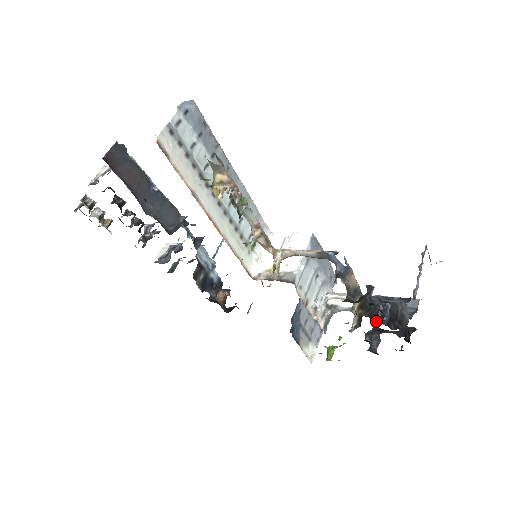
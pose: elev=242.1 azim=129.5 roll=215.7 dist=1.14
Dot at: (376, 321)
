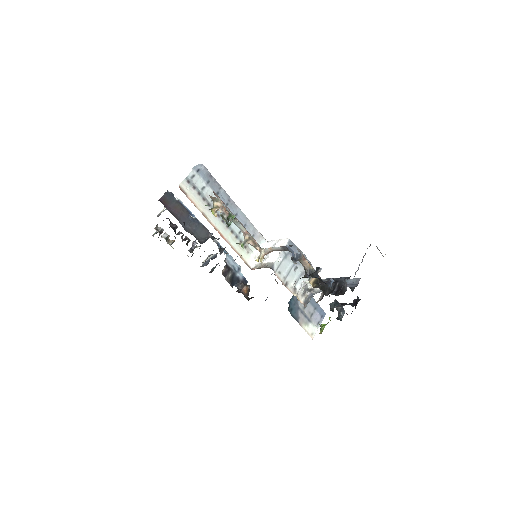
Dot at: (329, 293)
